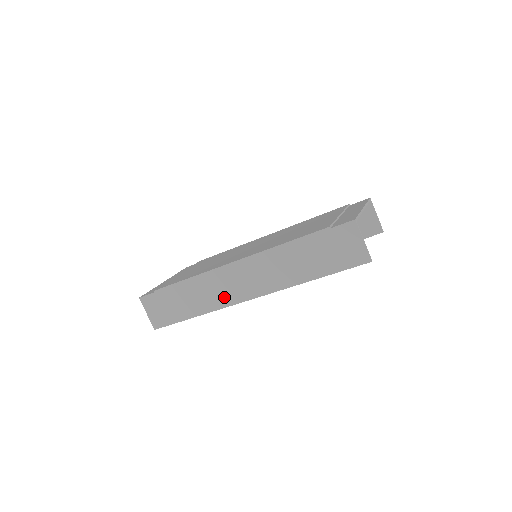
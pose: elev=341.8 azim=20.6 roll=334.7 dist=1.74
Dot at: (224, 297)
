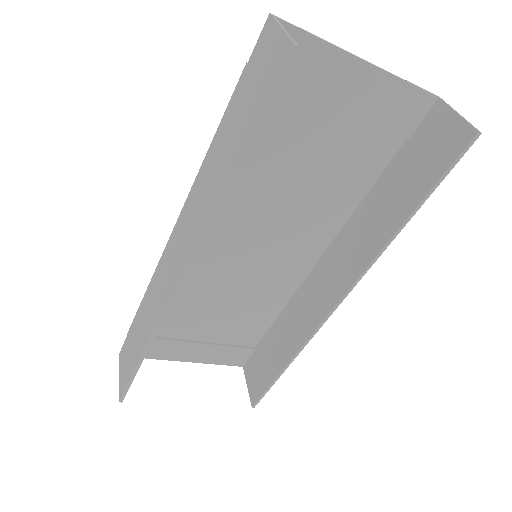
Dot at: (164, 294)
